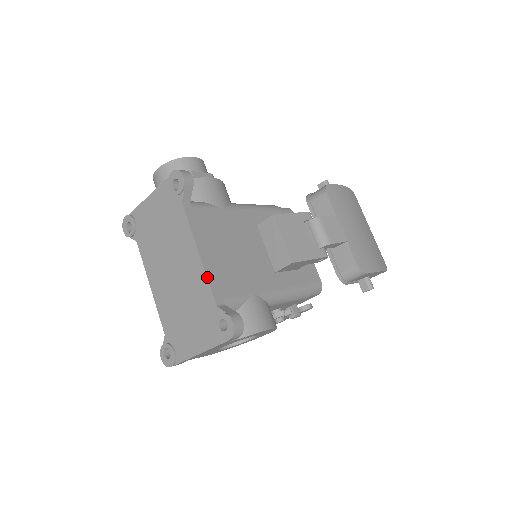
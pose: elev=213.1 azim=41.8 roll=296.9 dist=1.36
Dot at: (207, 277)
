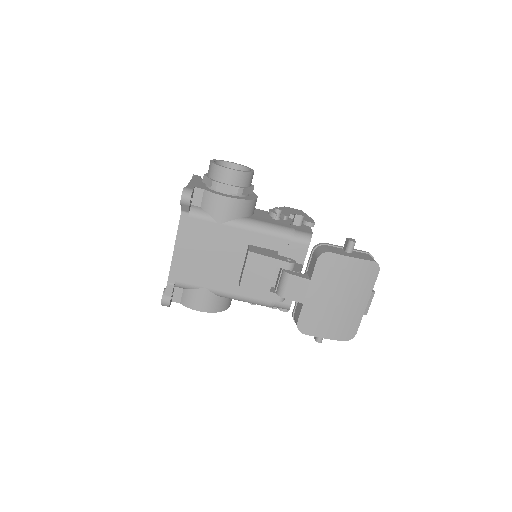
Dot at: (171, 264)
